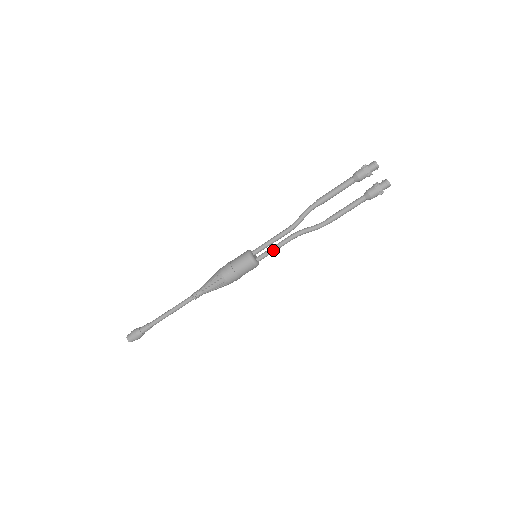
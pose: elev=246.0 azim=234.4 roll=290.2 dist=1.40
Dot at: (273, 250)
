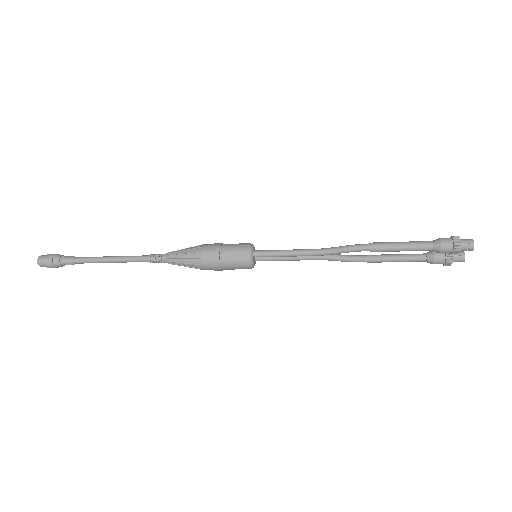
Dot at: occluded
